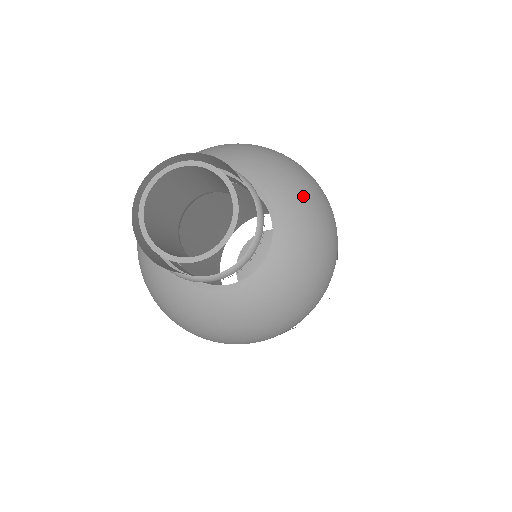
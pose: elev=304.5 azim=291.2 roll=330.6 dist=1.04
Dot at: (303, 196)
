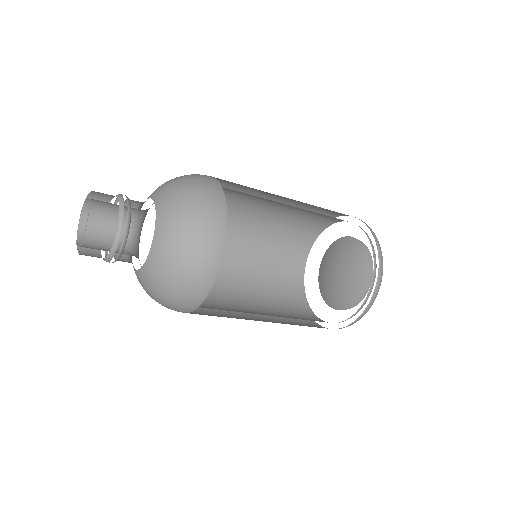
Dot at: (179, 205)
